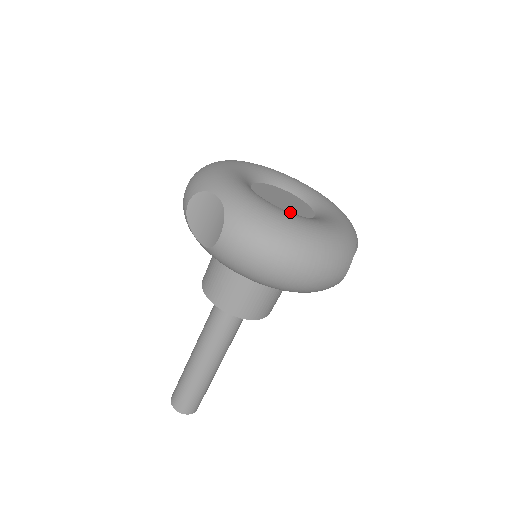
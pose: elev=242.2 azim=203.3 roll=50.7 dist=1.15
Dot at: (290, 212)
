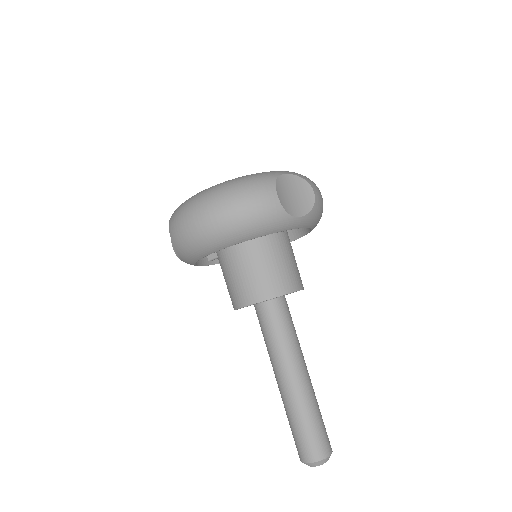
Dot at: occluded
